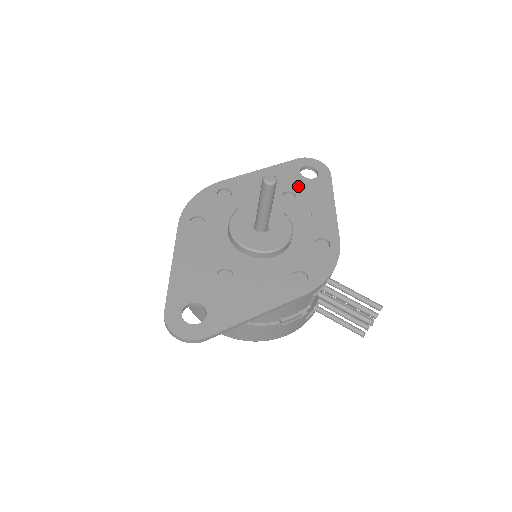
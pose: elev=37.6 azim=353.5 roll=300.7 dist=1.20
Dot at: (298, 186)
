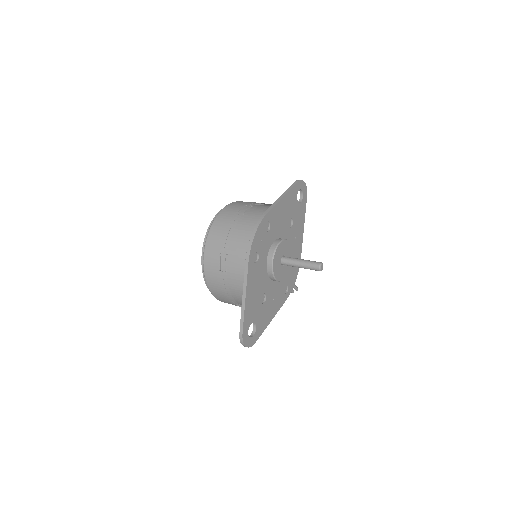
Dot at: (295, 212)
